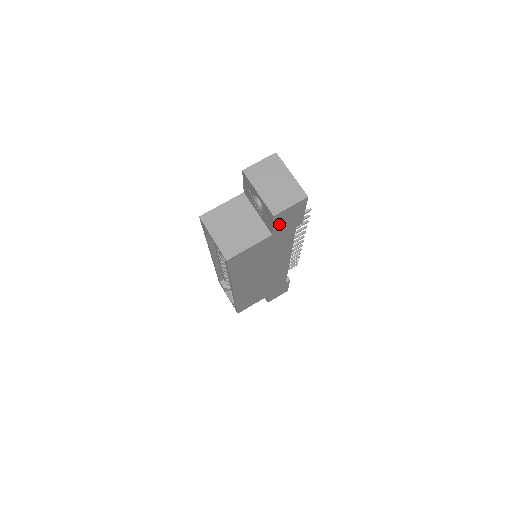
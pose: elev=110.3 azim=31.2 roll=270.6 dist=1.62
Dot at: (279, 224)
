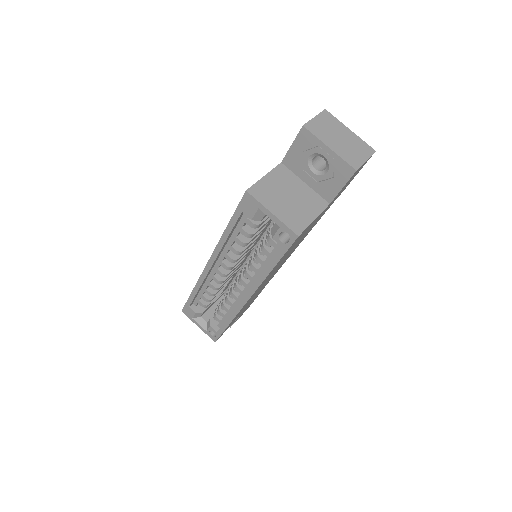
Dot at: (343, 188)
